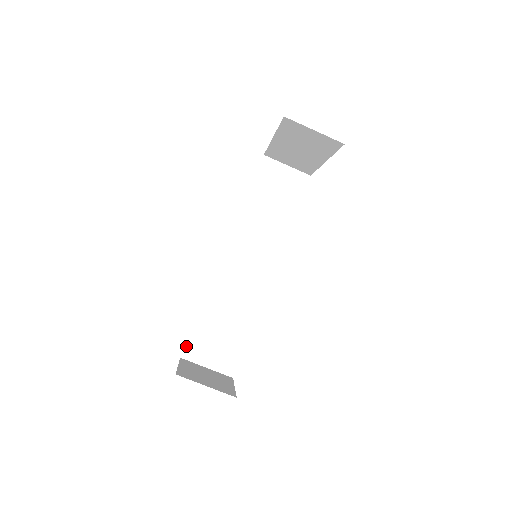
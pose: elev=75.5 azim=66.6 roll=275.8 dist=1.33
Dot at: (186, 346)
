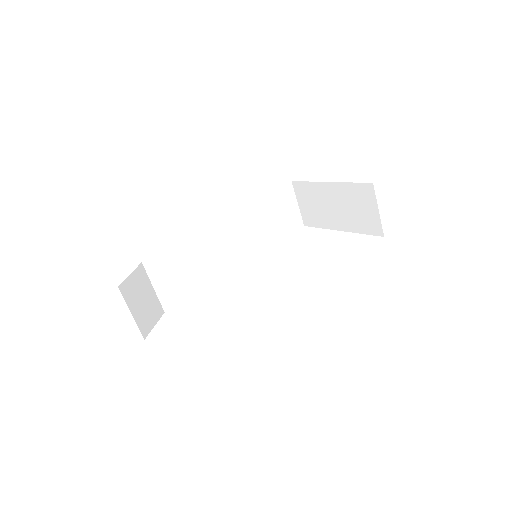
Dot at: (127, 279)
